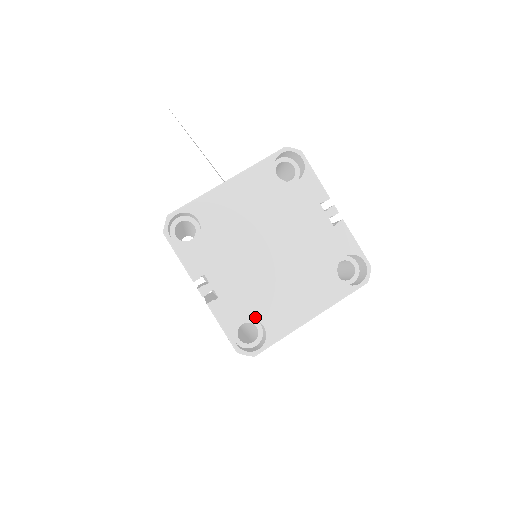
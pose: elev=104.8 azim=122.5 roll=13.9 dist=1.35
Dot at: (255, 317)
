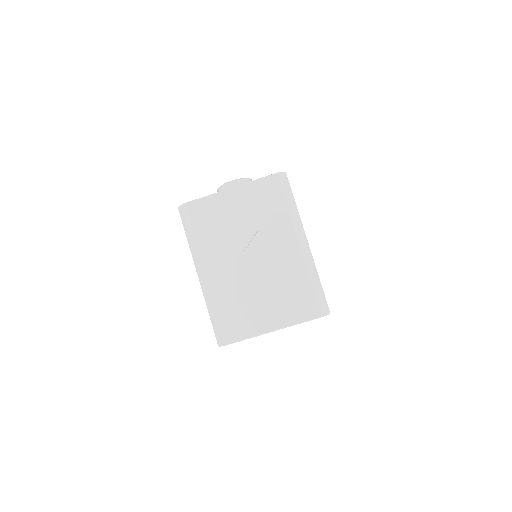
Dot at: occluded
